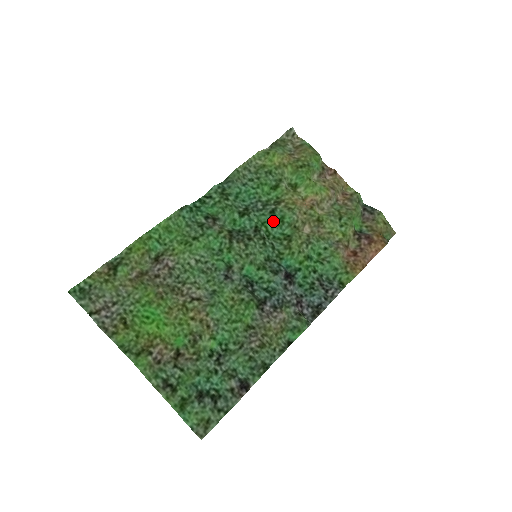
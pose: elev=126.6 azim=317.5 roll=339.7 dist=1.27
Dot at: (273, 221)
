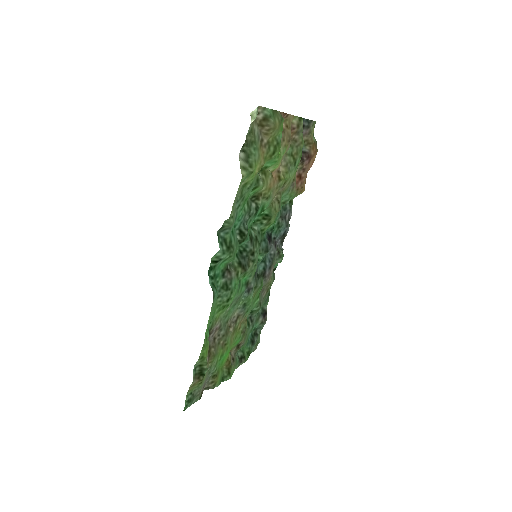
Dot at: occluded
